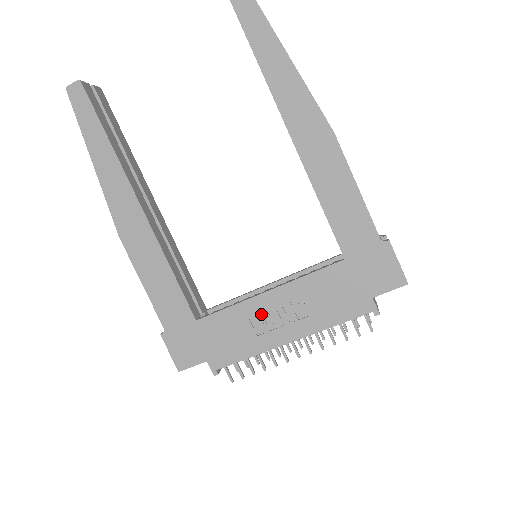
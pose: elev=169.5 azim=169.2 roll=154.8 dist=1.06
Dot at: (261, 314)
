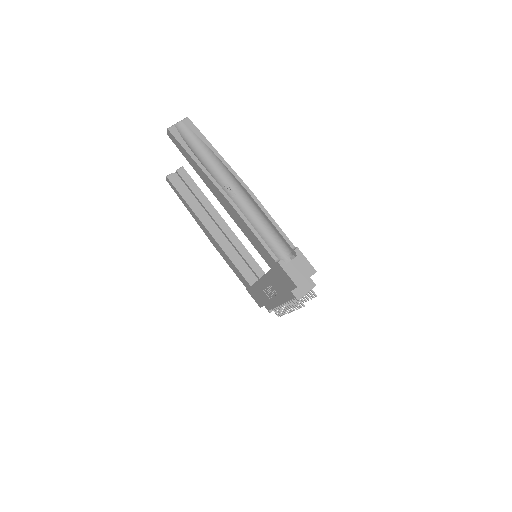
Dot at: (265, 289)
